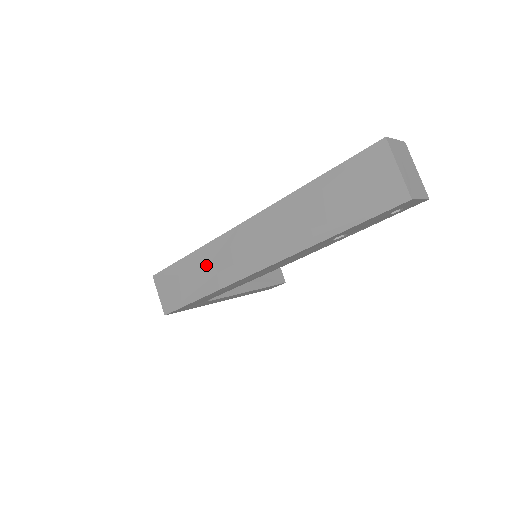
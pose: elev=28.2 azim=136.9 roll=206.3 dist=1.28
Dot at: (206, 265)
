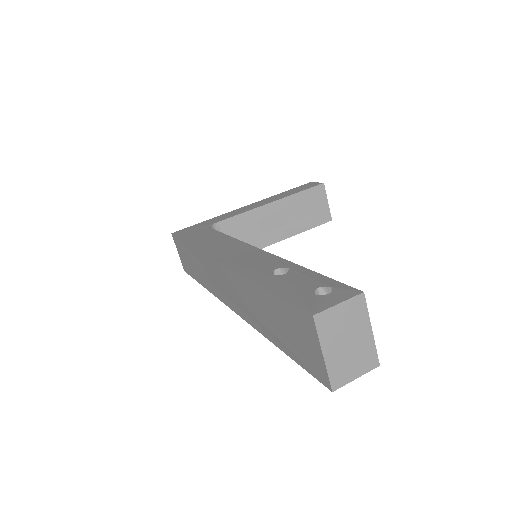
Dot at: (200, 265)
